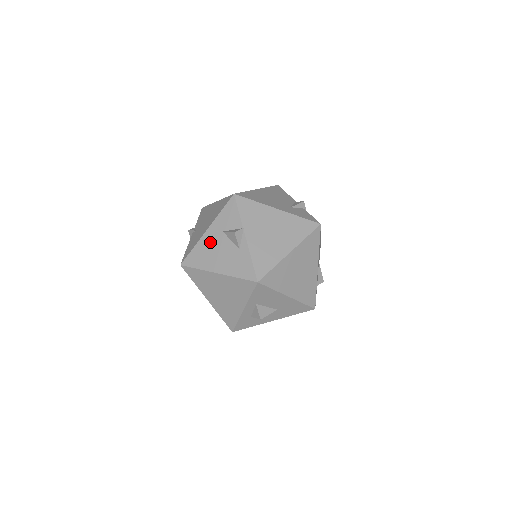
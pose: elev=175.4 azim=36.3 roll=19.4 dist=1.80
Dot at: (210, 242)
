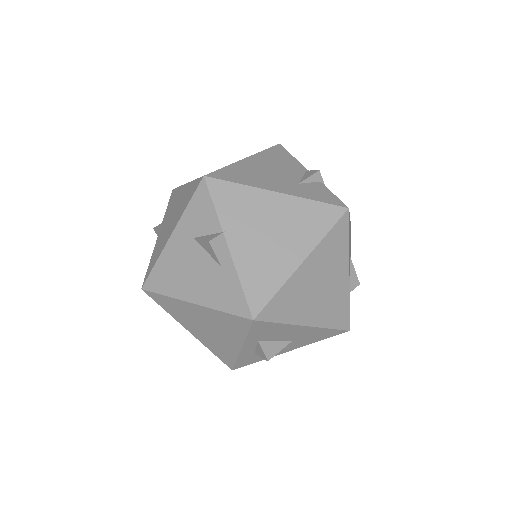
Dot at: (177, 255)
